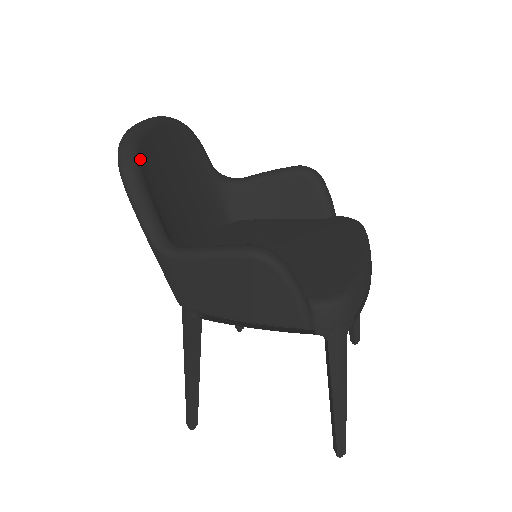
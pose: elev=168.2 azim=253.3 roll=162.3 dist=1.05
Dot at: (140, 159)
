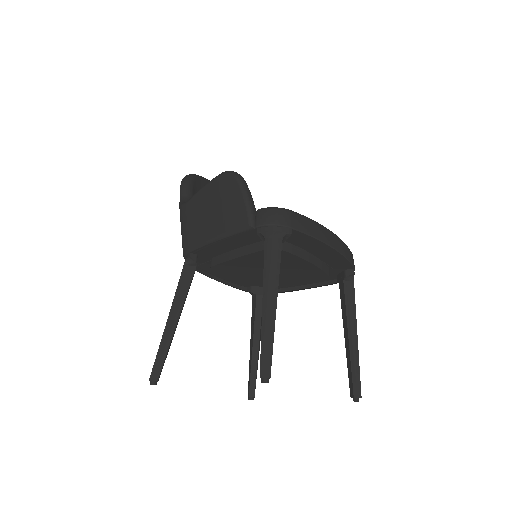
Dot at: (197, 180)
